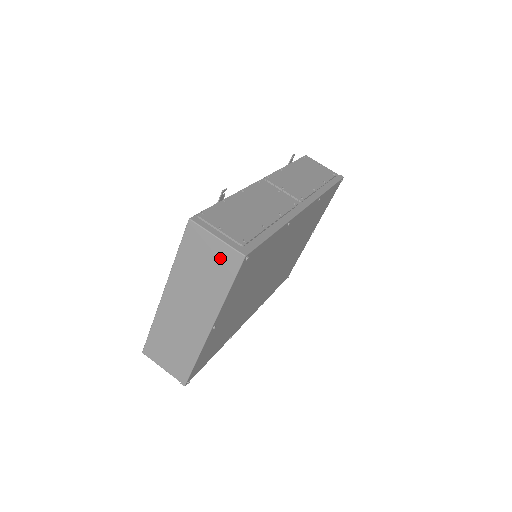
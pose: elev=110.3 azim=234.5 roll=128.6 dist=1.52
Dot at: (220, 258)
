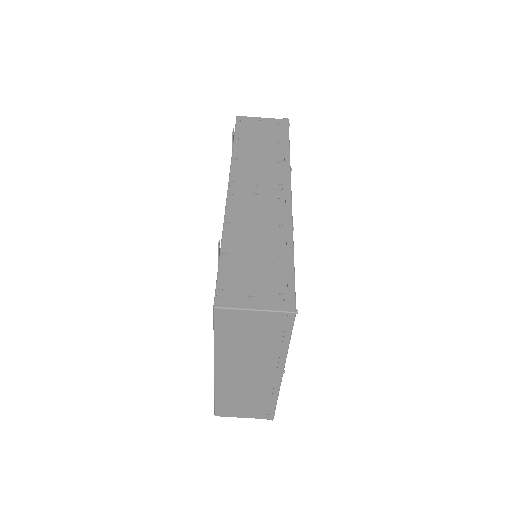
Dot at: (267, 324)
